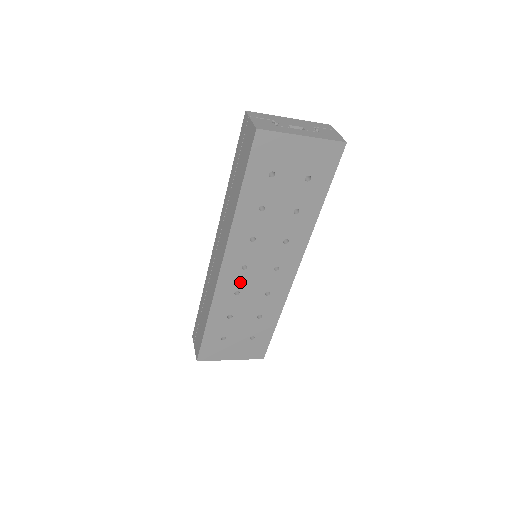
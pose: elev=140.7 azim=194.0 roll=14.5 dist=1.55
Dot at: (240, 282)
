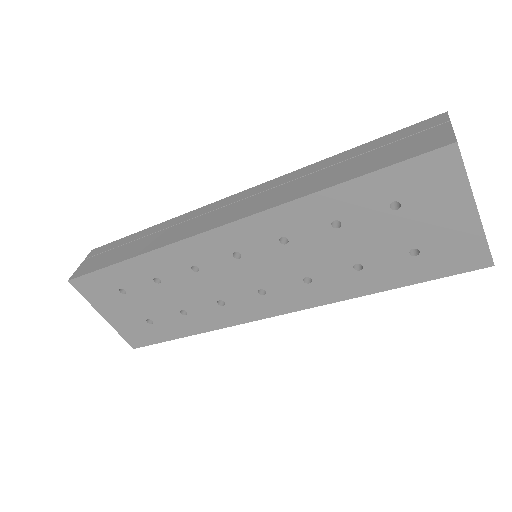
Dot at: (213, 263)
